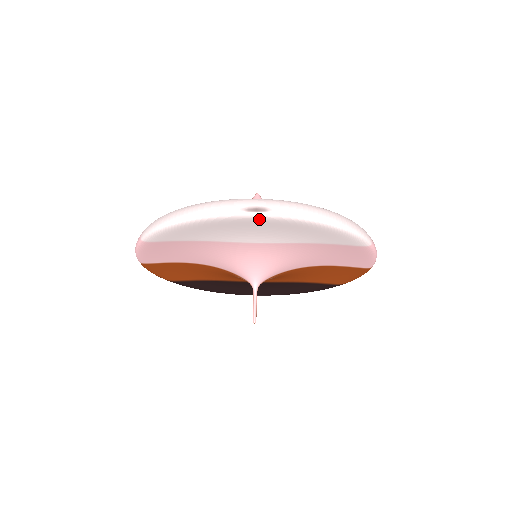
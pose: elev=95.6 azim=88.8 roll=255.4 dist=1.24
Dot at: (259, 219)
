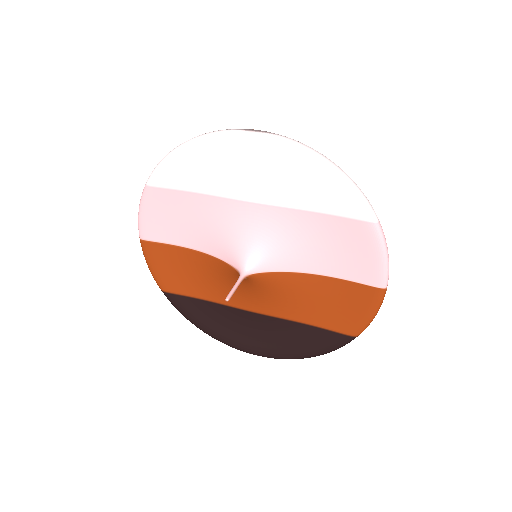
Dot at: (254, 141)
